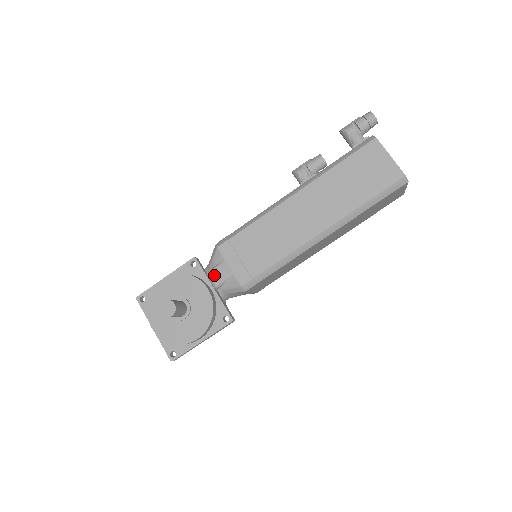
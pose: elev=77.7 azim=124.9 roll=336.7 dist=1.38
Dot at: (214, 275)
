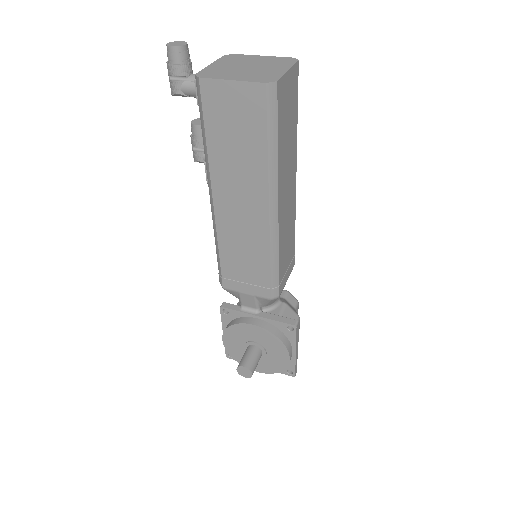
Dot at: (246, 305)
